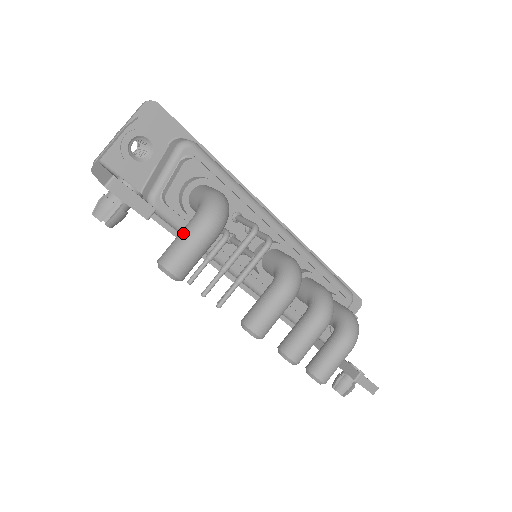
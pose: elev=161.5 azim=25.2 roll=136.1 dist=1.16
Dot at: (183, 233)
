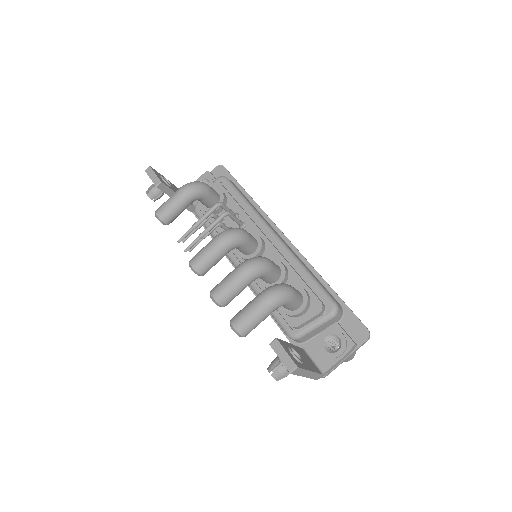
Dot at: occluded
